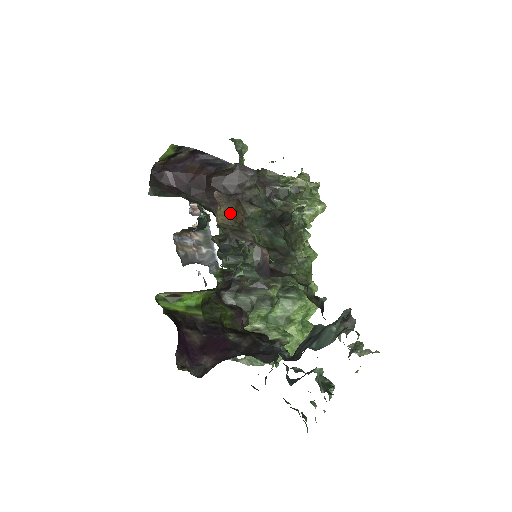
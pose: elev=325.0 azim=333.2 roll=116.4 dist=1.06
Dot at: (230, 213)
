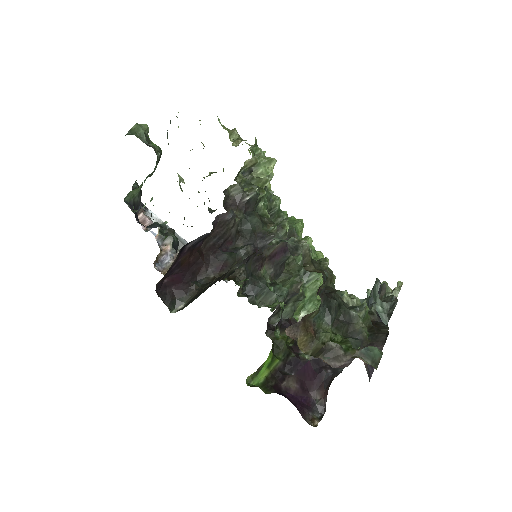
Dot at: (305, 335)
